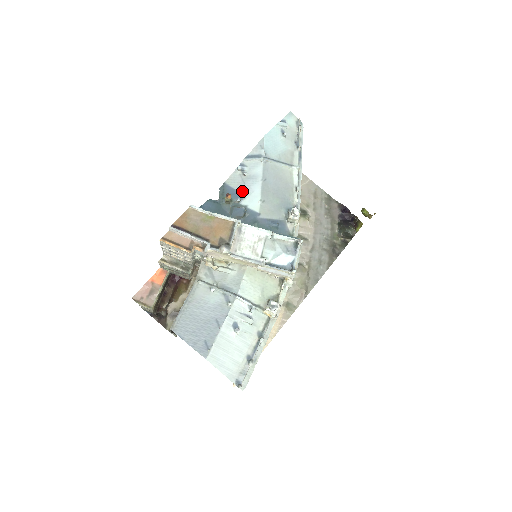
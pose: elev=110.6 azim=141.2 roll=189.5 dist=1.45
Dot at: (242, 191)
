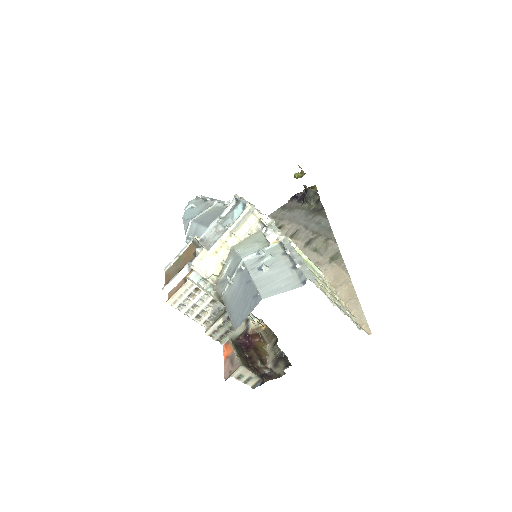
Dot at: occluded
